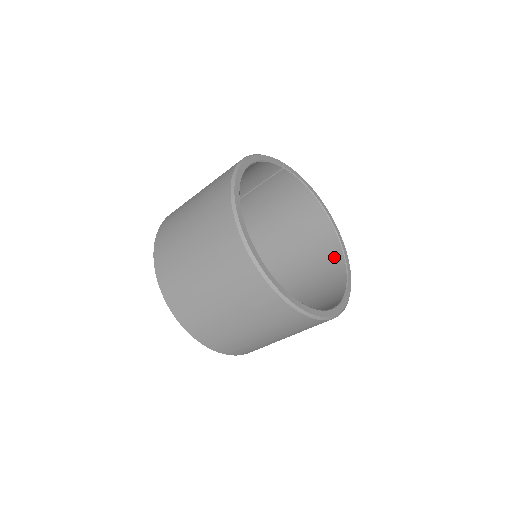
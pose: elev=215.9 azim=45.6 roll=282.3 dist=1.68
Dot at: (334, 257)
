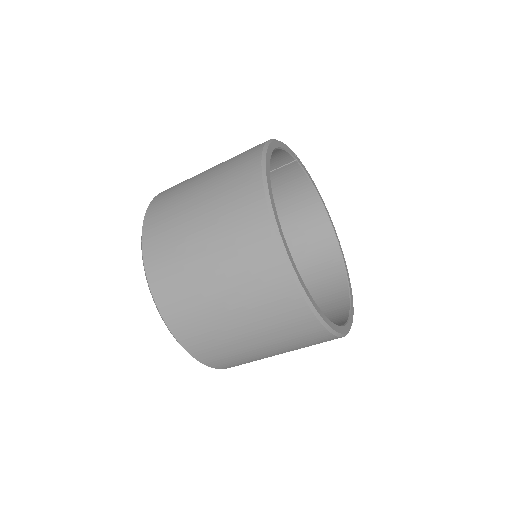
Dot at: (332, 265)
